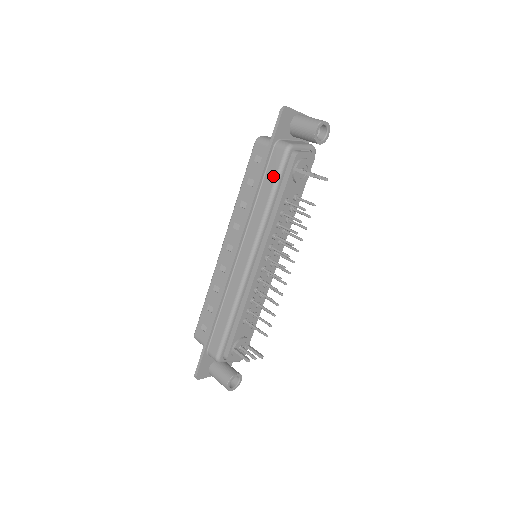
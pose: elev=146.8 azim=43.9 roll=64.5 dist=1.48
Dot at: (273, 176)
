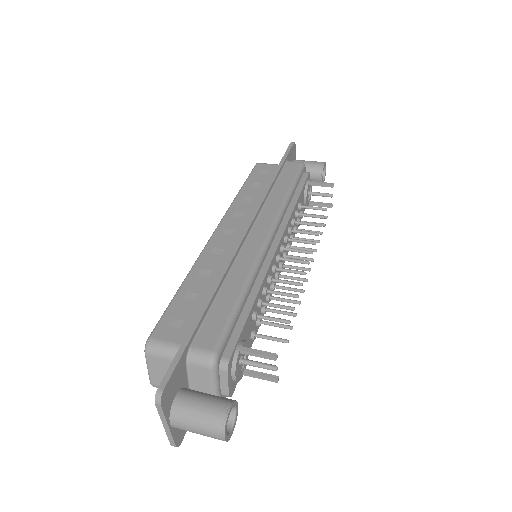
Dot at: (291, 176)
